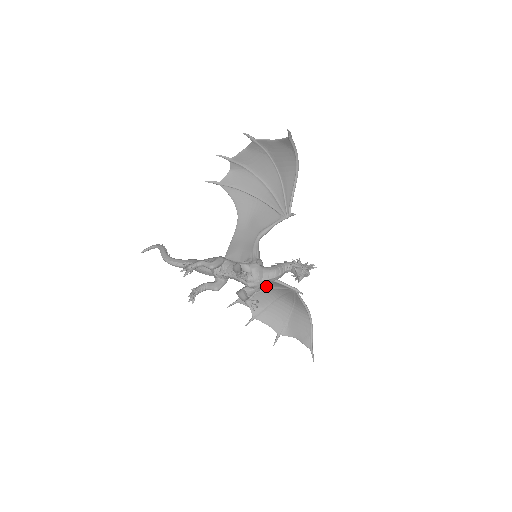
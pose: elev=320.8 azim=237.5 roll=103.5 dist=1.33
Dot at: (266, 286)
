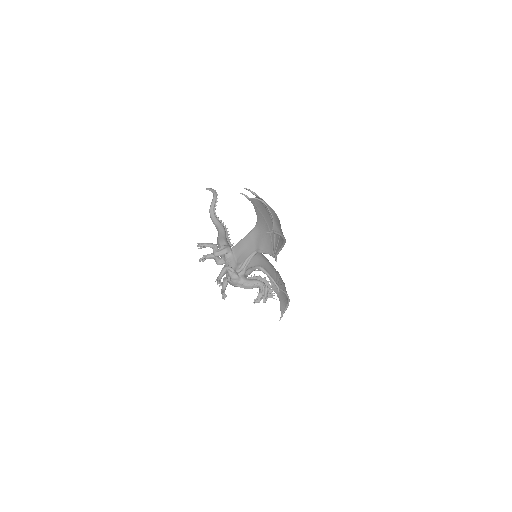
Dot at: (270, 264)
